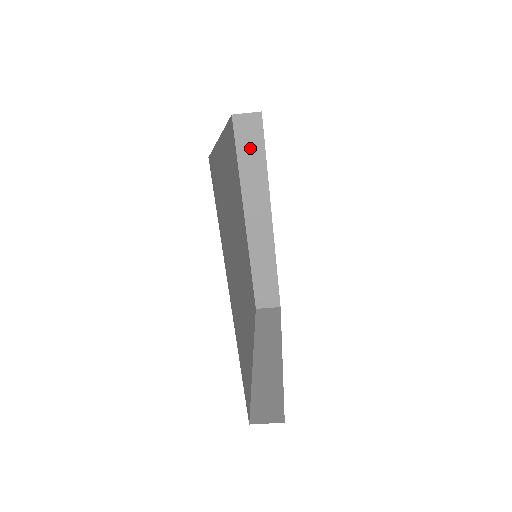
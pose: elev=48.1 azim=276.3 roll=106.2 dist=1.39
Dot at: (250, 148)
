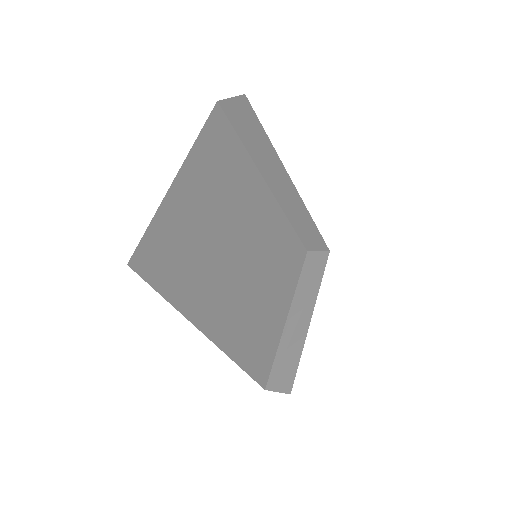
Dot at: (248, 128)
